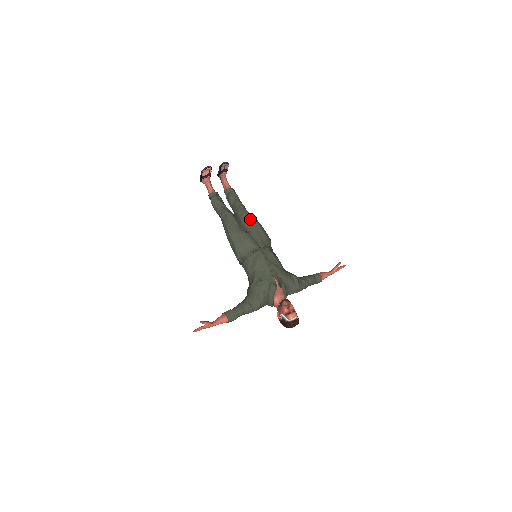
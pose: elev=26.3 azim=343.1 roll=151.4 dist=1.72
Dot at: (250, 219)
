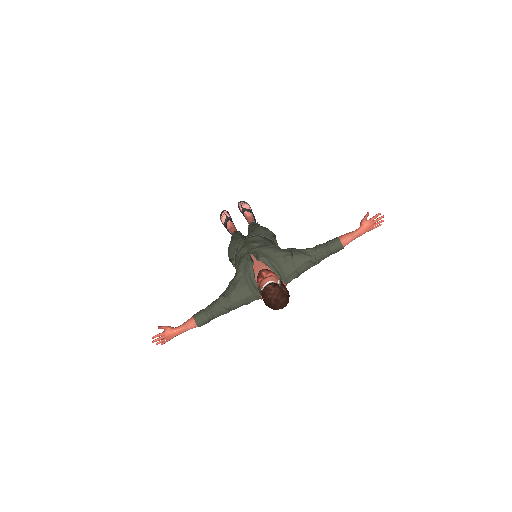
Dot at: (253, 228)
